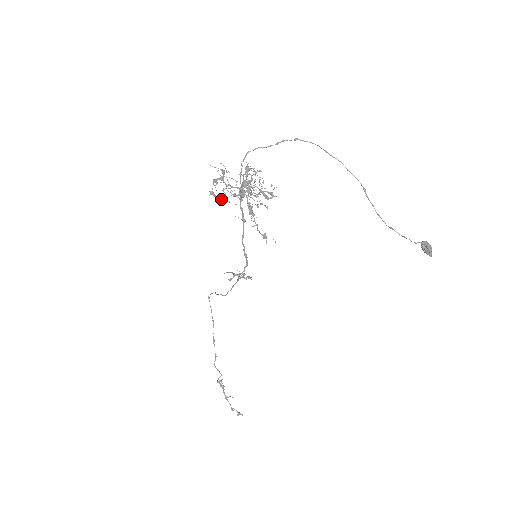
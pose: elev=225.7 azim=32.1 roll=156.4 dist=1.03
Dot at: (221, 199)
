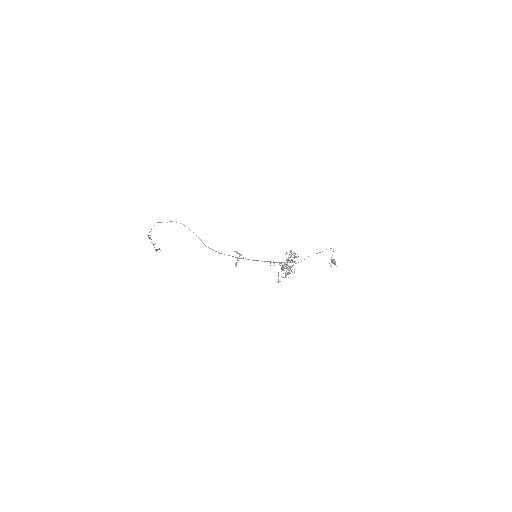
Dot at: occluded
